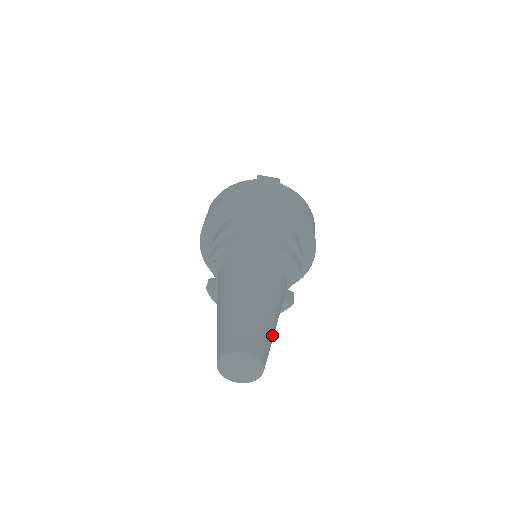
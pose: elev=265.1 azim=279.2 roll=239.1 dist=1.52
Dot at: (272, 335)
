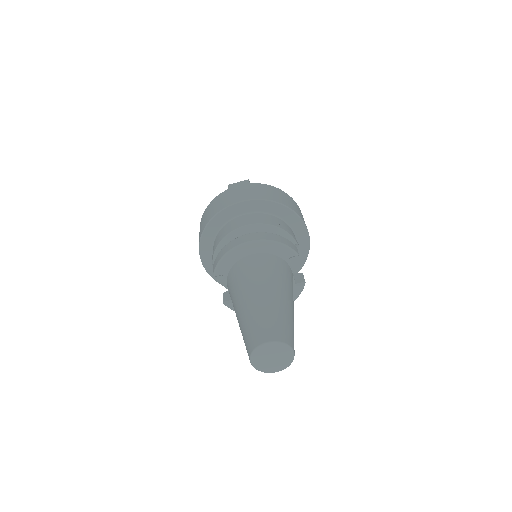
Dot at: (291, 318)
